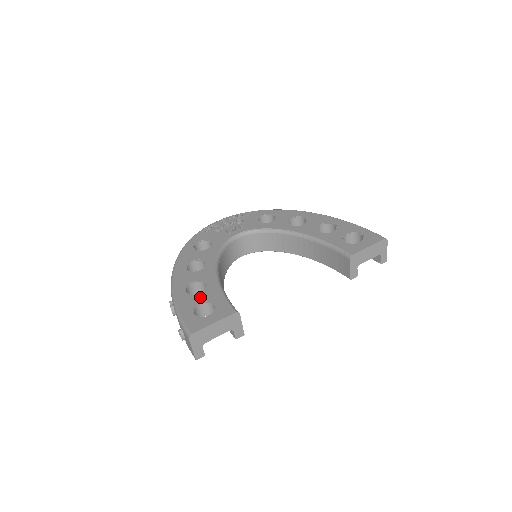
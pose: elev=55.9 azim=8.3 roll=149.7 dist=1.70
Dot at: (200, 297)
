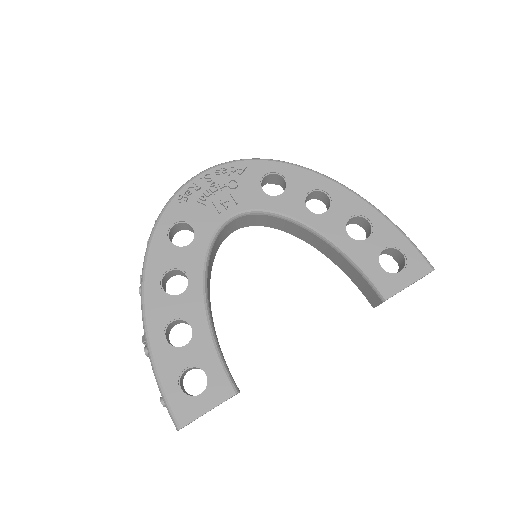
Dot at: (186, 356)
